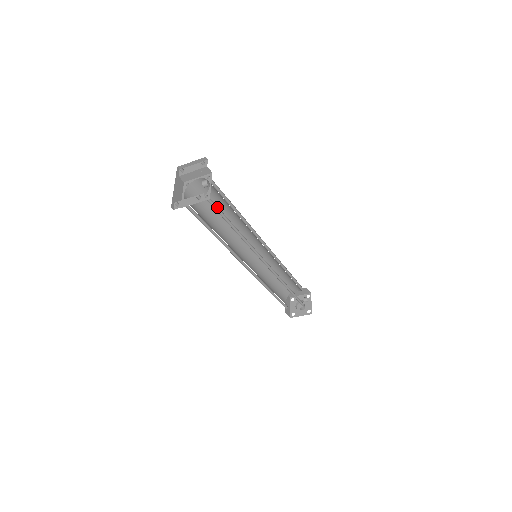
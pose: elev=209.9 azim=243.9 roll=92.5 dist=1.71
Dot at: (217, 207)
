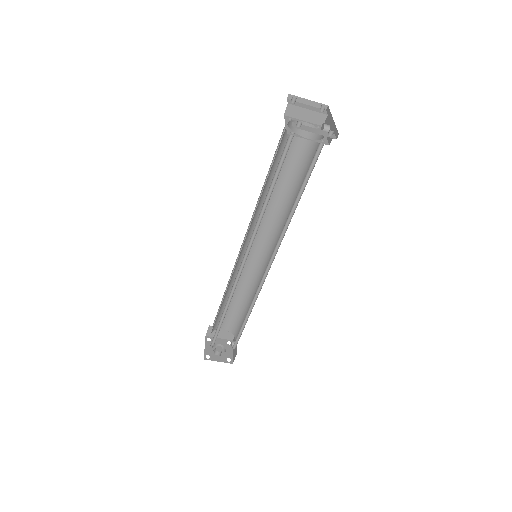
Dot at: (313, 163)
